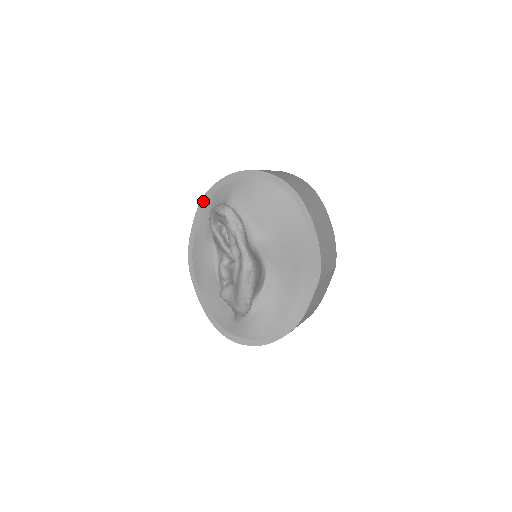
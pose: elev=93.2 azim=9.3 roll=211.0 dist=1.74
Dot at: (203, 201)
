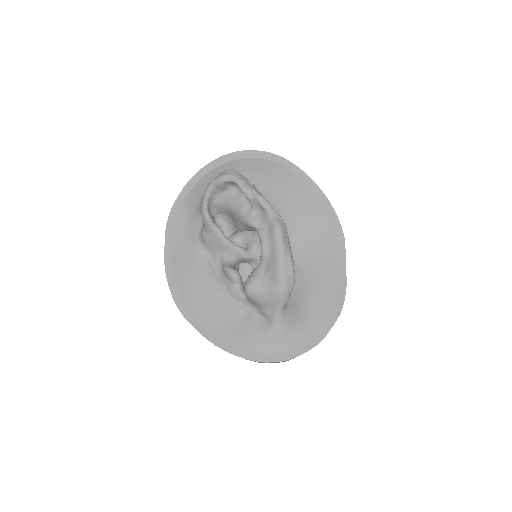
Dot at: (172, 214)
